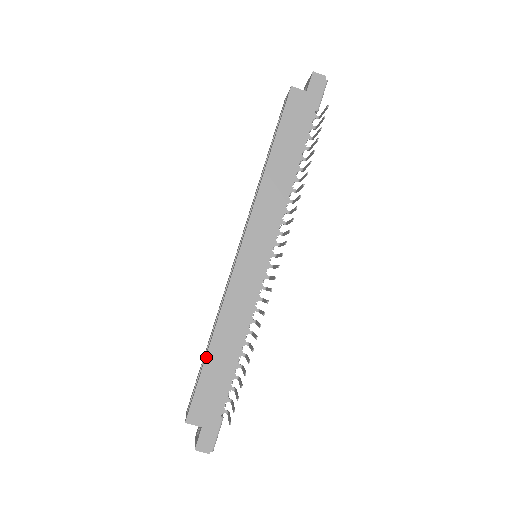
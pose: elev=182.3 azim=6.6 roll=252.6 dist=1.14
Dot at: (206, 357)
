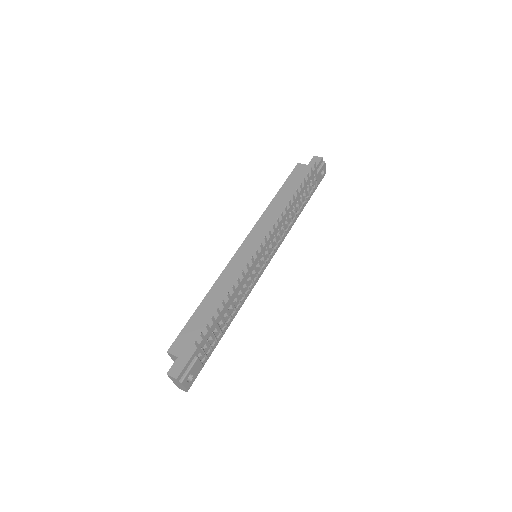
Dot at: (197, 308)
